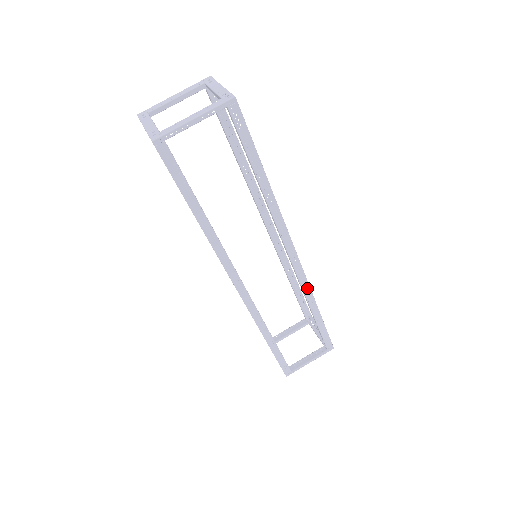
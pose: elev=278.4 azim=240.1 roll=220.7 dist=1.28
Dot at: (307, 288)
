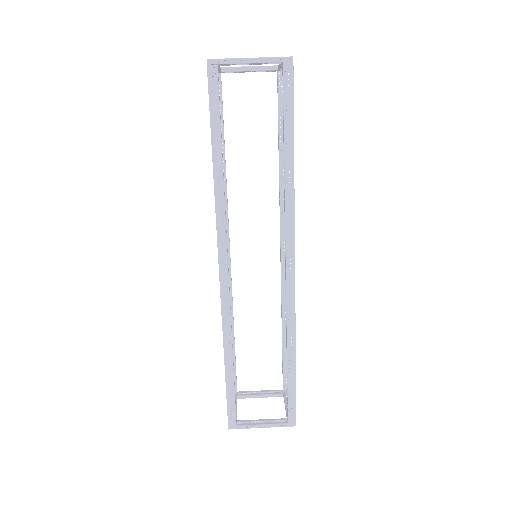
Dot at: (292, 314)
